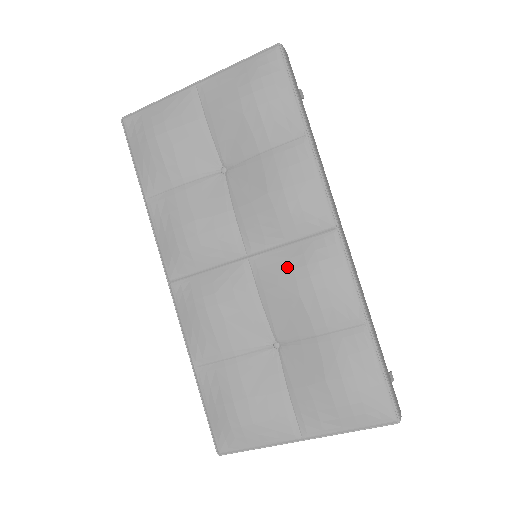
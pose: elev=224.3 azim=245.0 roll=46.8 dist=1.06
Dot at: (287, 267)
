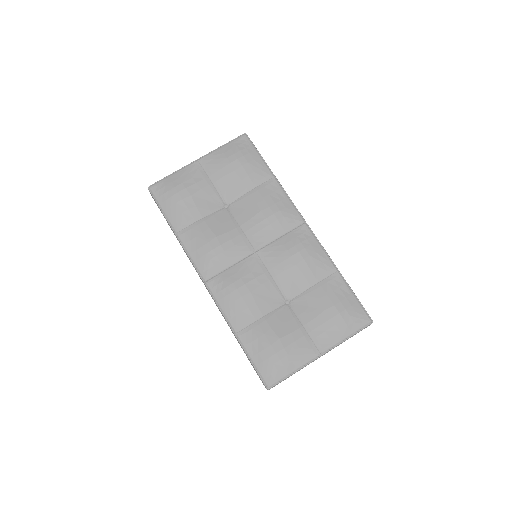
Dot at: (283, 250)
